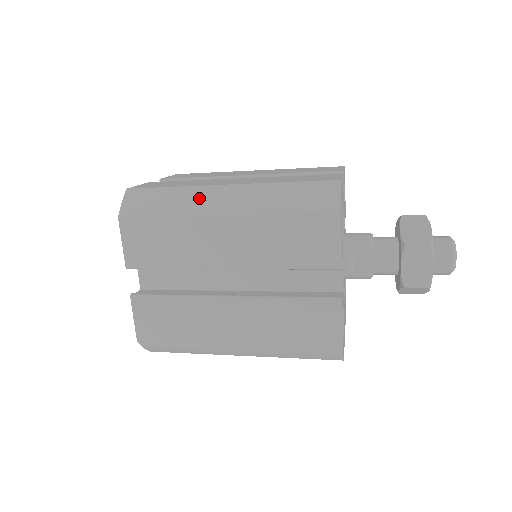
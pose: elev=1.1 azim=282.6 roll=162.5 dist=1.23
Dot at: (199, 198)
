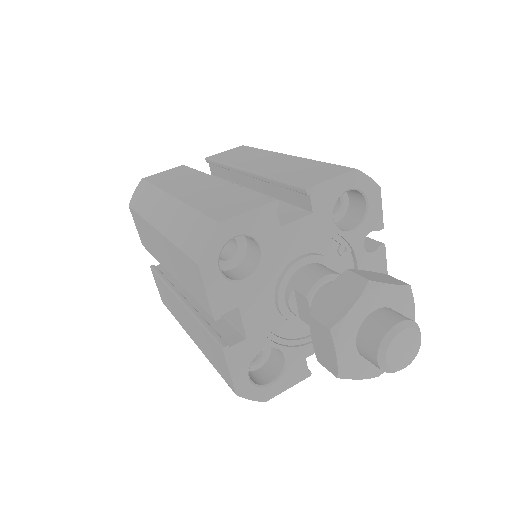
Dot at: (155, 204)
